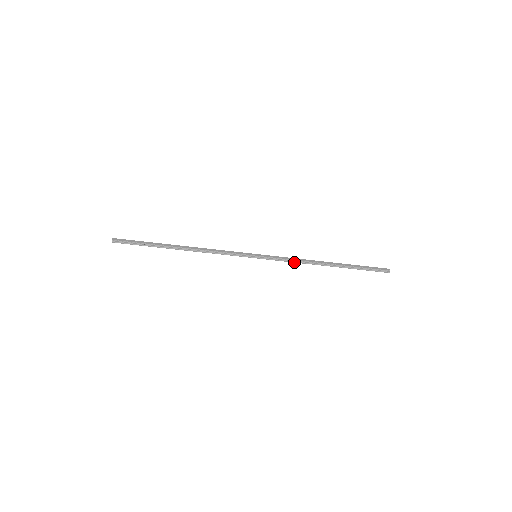
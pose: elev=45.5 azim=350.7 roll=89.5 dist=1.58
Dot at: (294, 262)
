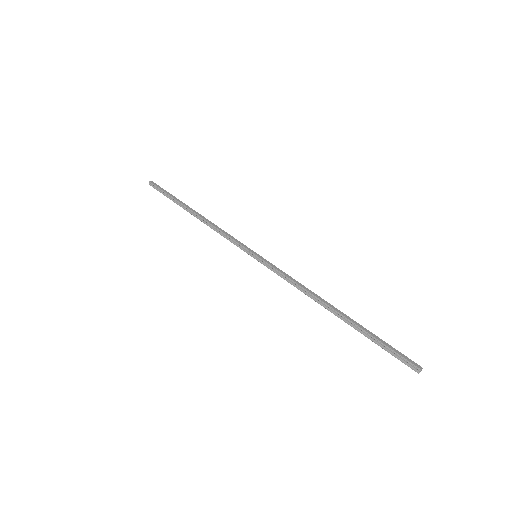
Dot at: (292, 284)
